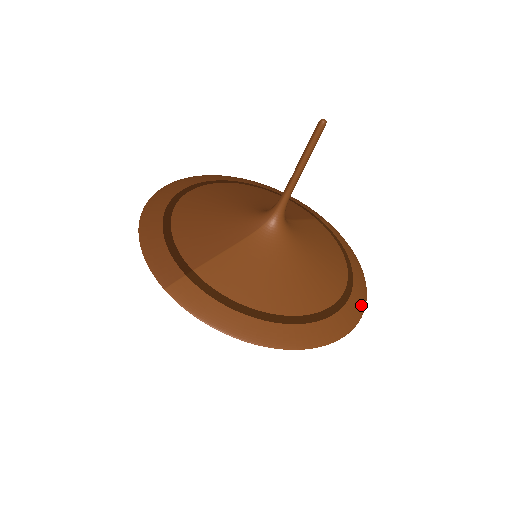
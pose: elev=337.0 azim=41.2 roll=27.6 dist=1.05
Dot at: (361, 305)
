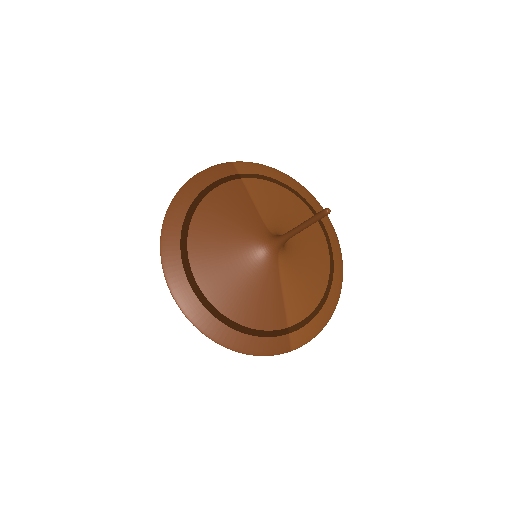
Dot at: (321, 209)
